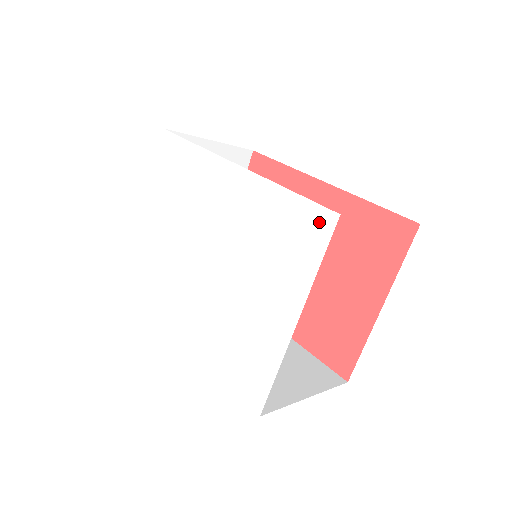
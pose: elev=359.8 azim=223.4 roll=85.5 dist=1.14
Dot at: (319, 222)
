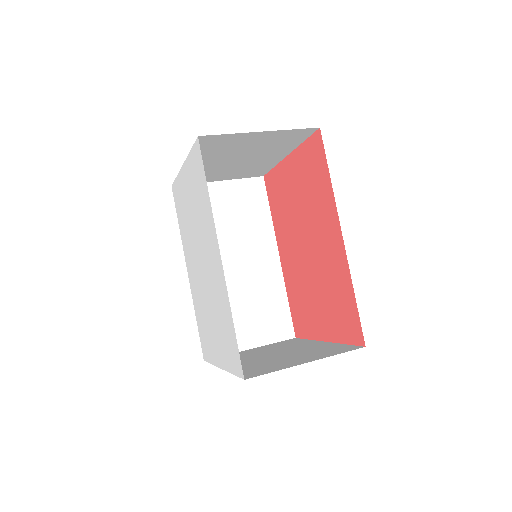
Dot at: (238, 363)
